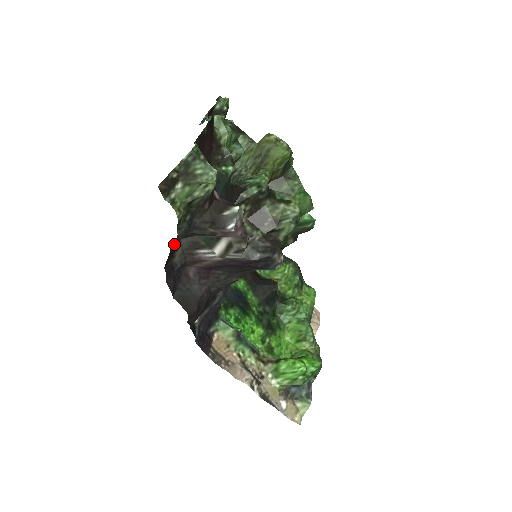
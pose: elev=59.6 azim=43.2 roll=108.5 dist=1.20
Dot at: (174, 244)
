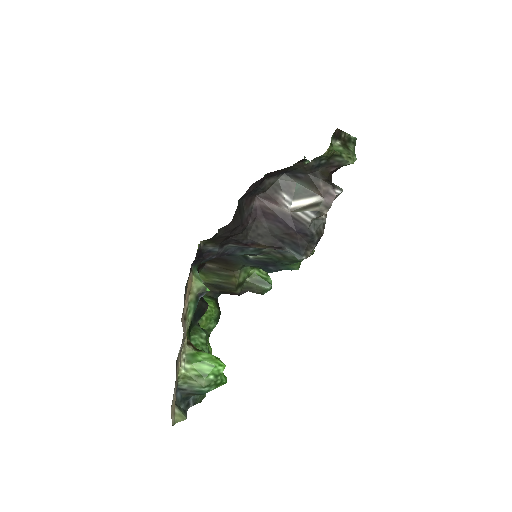
Dot at: (289, 168)
